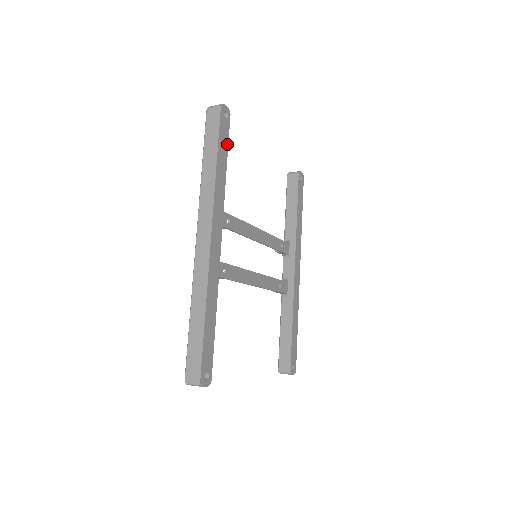
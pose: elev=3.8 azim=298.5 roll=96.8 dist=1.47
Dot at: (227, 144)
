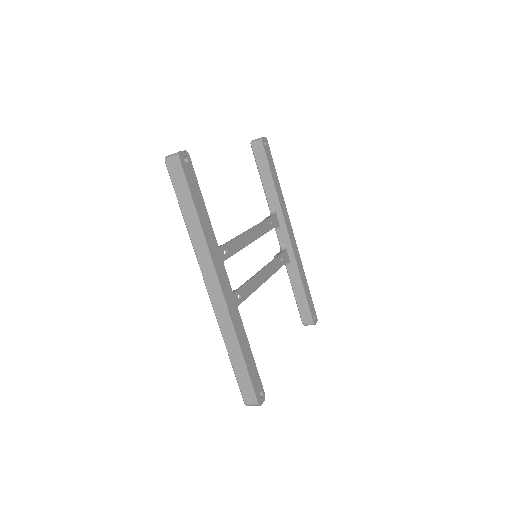
Dot at: (198, 188)
